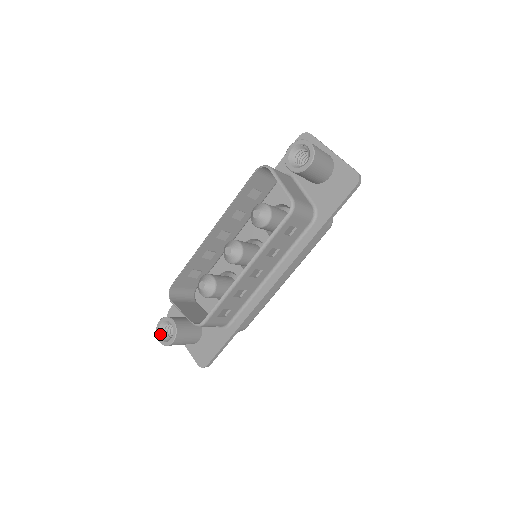
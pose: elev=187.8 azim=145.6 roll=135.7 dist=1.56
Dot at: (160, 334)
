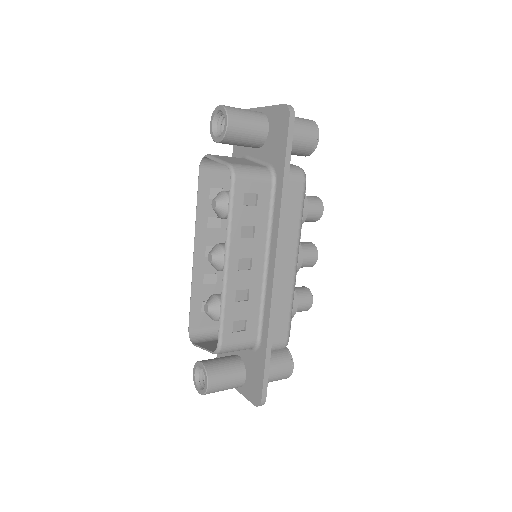
Dot at: (198, 385)
